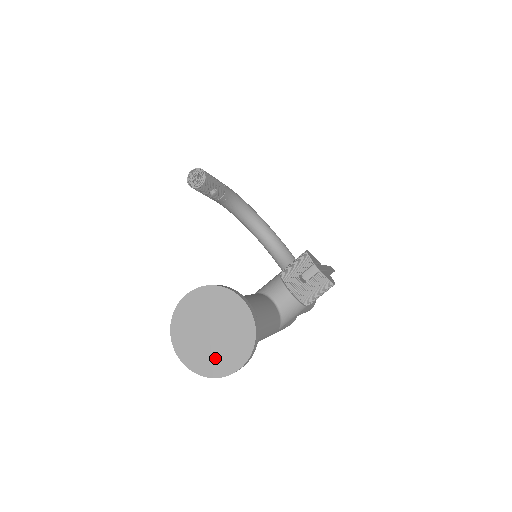
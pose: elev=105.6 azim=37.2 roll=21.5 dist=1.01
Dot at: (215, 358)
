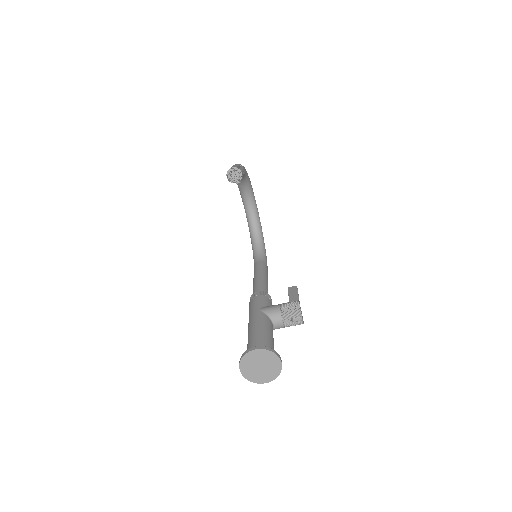
Dot at: (257, 376)
